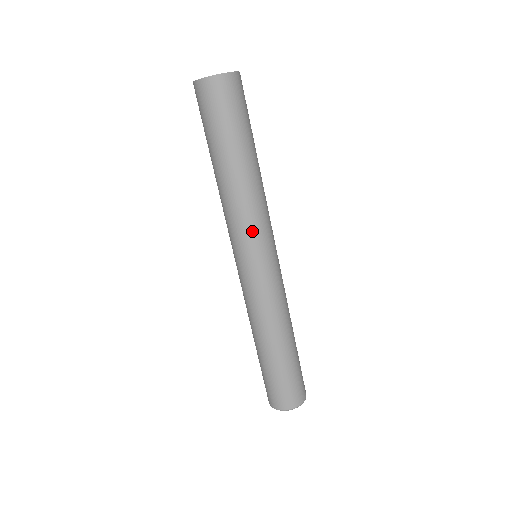
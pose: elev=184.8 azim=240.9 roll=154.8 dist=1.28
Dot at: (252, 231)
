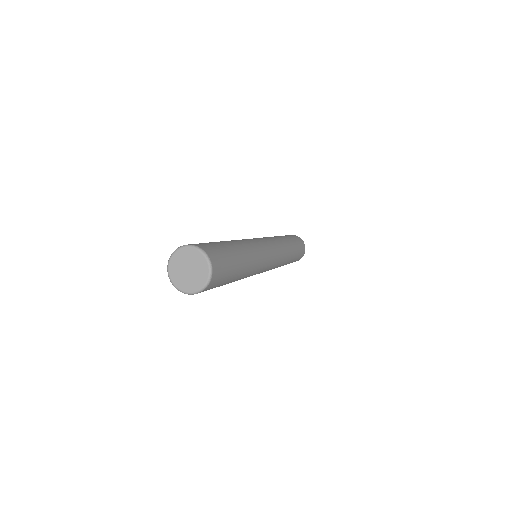
Dot at: occluded
